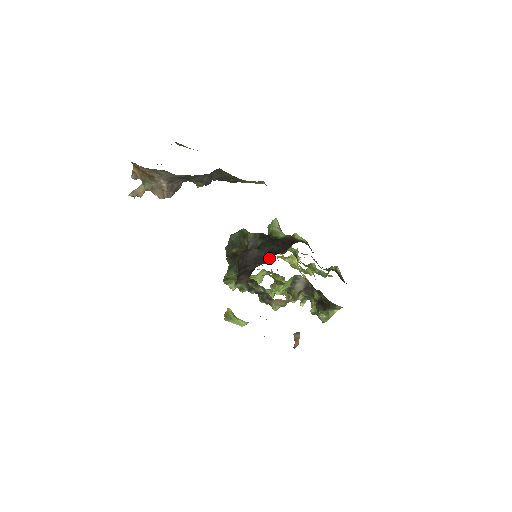
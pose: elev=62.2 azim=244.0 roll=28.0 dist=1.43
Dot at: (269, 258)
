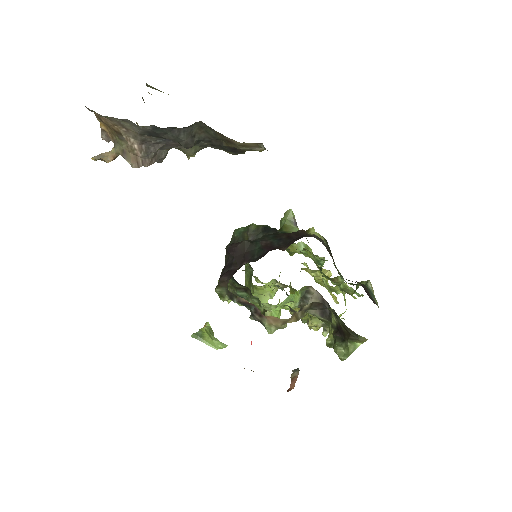
Dot at: (262, 254)
